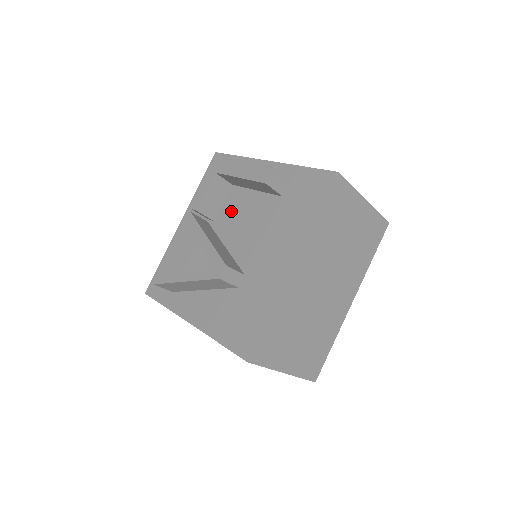
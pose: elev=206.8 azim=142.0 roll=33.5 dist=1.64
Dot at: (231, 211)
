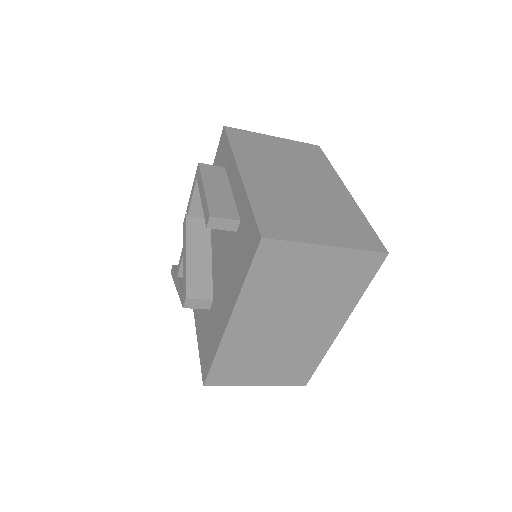
Dot at: occluded
